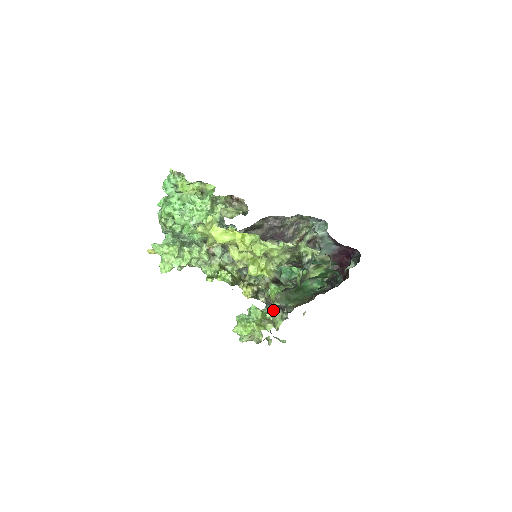
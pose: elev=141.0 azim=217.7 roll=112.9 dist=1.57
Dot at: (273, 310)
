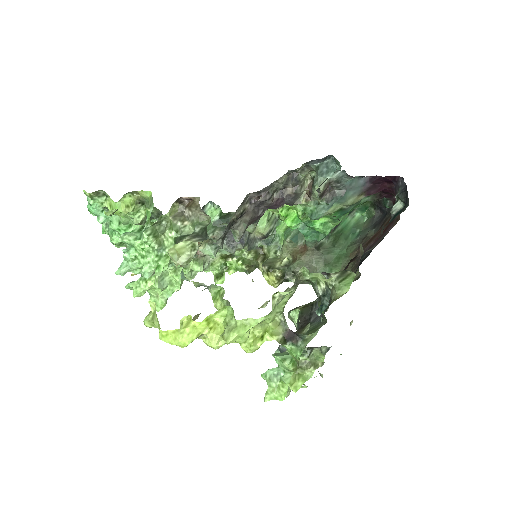
Dot at: (305, 350)
